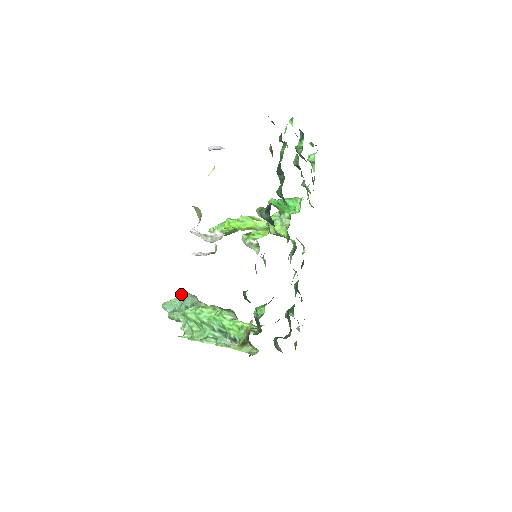
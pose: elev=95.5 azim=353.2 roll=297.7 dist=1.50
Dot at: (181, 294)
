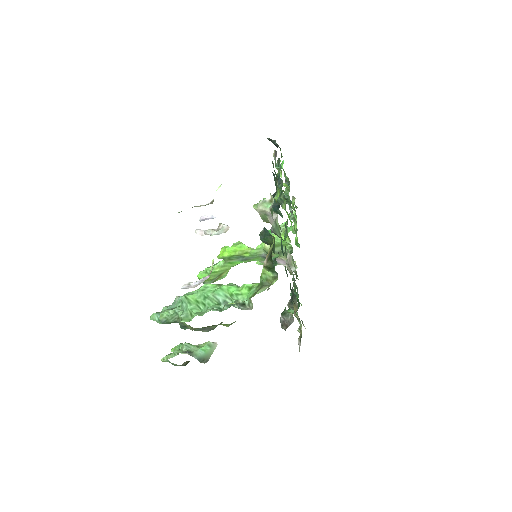
Dot at: (176, 297)
